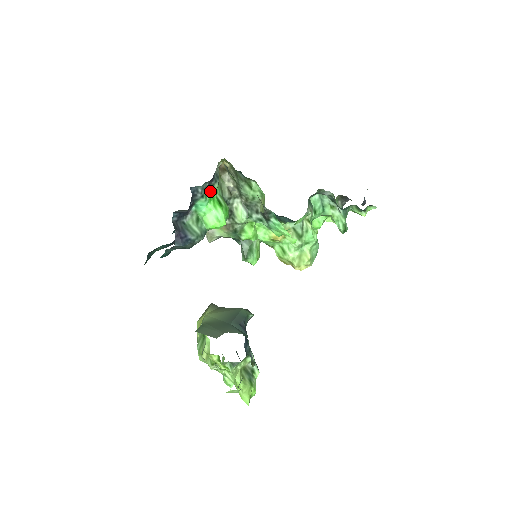
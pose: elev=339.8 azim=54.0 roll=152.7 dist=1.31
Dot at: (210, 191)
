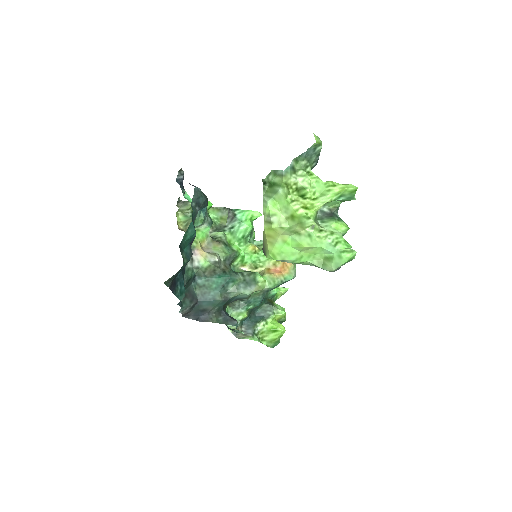
Dot at: occluded
